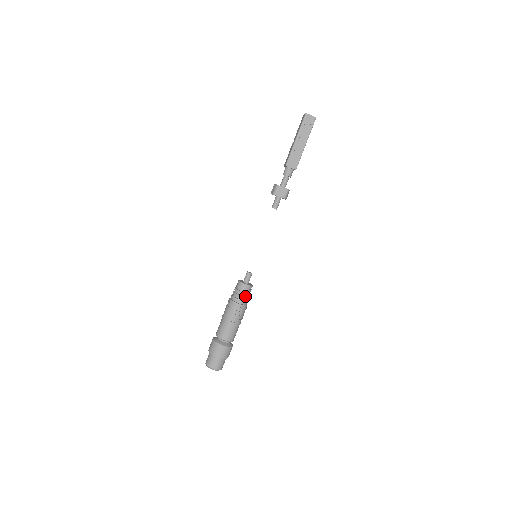
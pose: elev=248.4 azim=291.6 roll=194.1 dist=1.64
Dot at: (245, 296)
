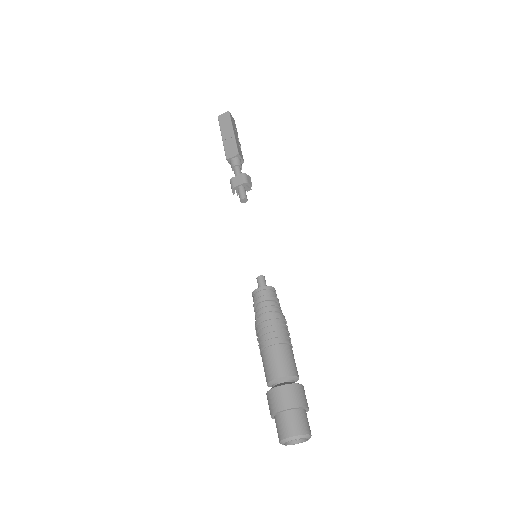
Dot at: (268, 303)
